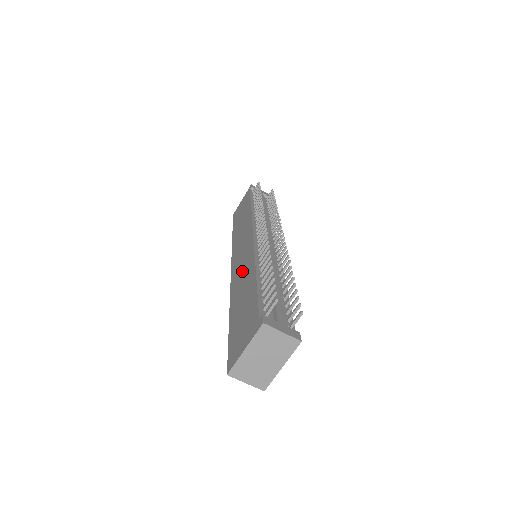
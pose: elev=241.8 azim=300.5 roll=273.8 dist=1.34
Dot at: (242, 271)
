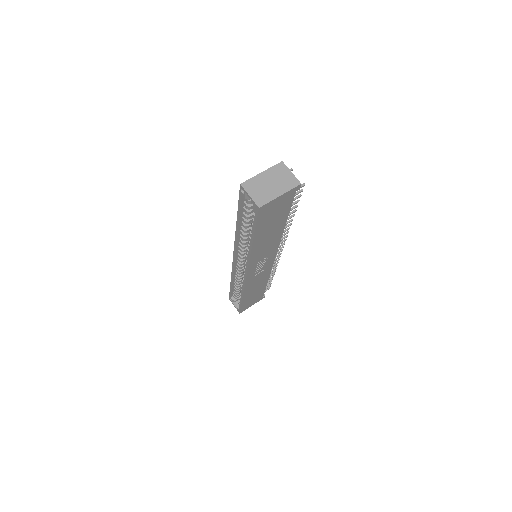
Dot at: occluded
